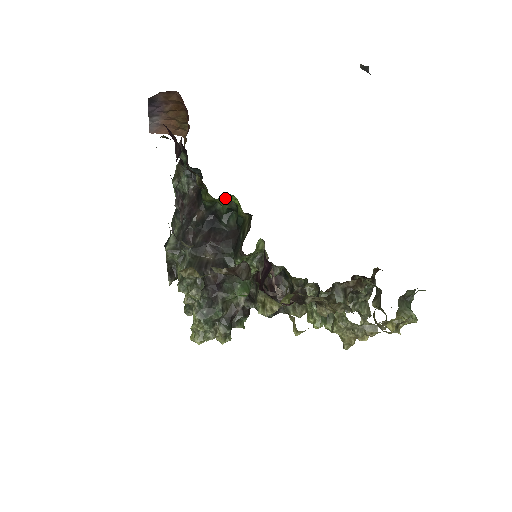
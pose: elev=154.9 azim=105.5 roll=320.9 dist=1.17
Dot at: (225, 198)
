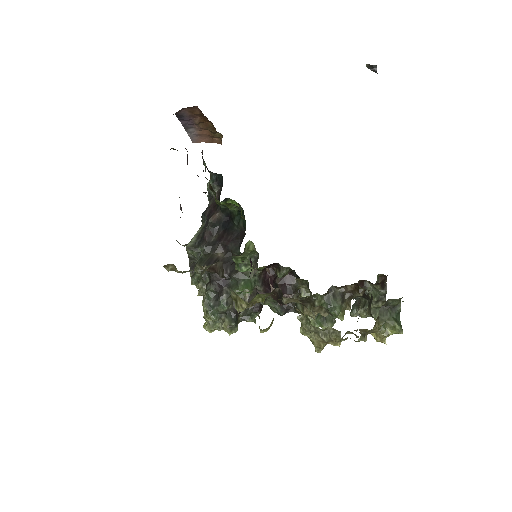
Dot at: (227, 202)
